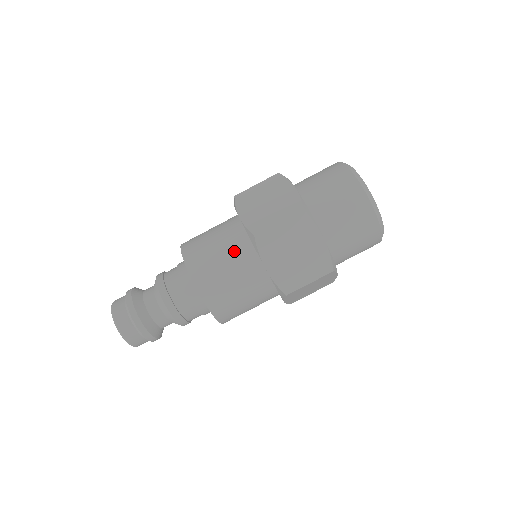
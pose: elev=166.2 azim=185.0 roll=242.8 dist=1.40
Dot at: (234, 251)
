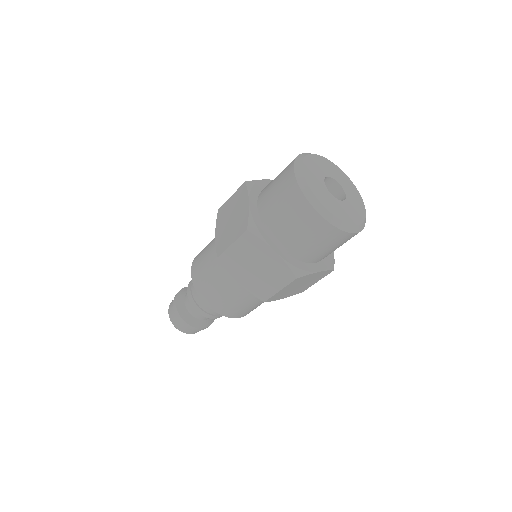
Dot at: occluded
